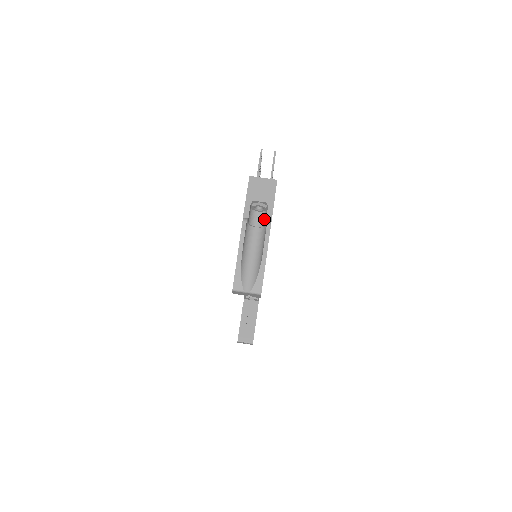
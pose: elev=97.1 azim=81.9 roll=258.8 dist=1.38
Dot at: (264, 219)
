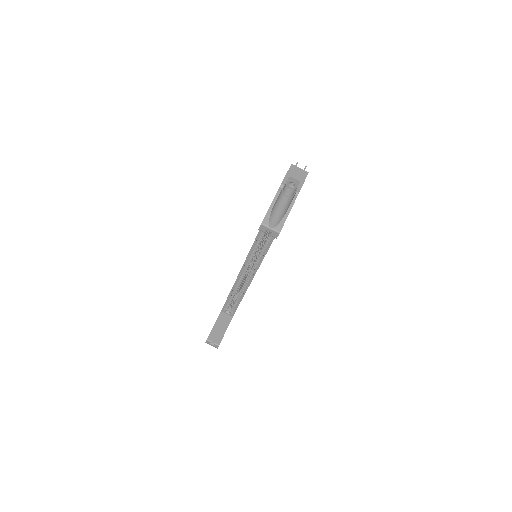
Dot at: (293, 193)
